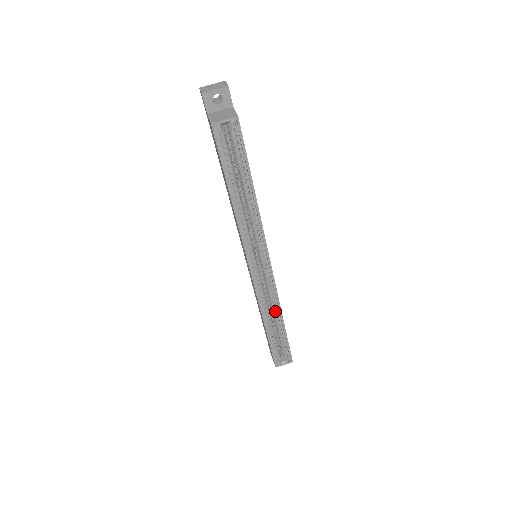
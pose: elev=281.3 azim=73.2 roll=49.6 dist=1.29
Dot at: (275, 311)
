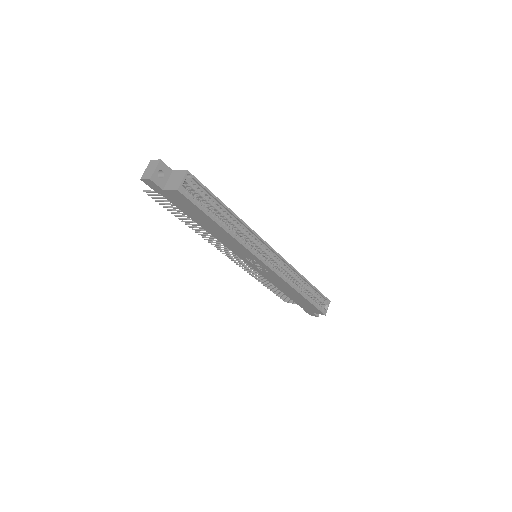
Dot at: (297, 278)
